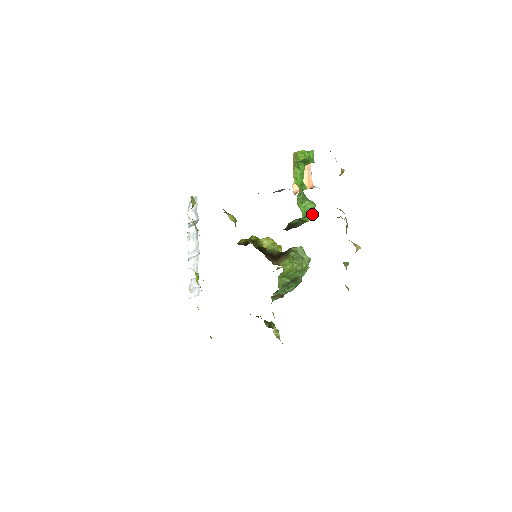
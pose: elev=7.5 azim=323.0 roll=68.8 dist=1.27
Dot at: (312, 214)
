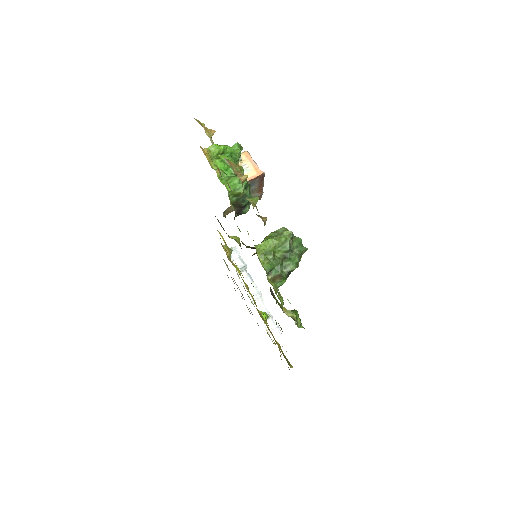
Dot at: occluded
